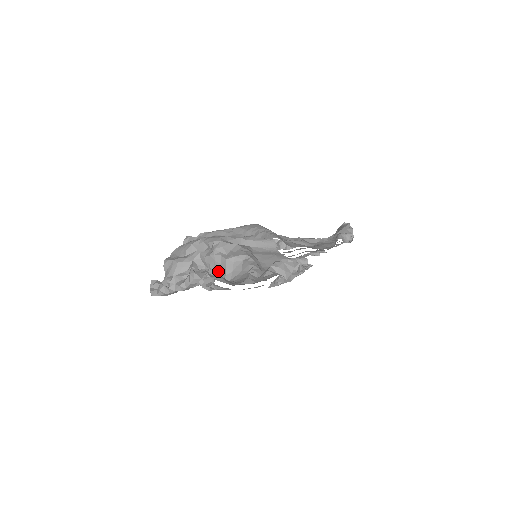
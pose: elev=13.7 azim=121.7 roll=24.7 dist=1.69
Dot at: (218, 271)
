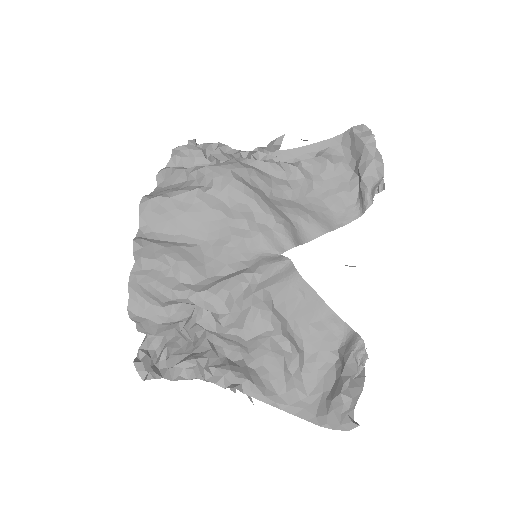
Dot at: (232, 343)
